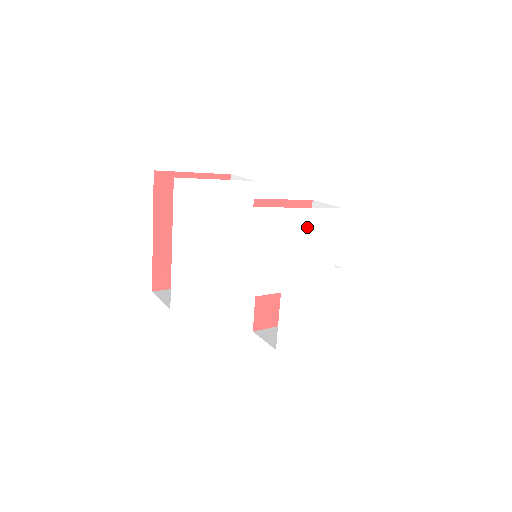
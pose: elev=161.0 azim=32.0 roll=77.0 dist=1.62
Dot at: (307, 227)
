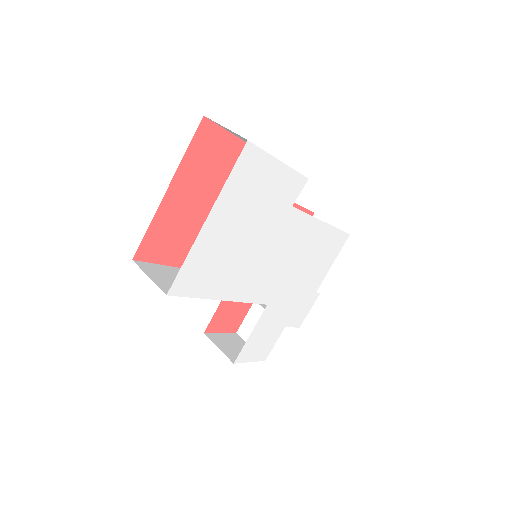
Dot at: (319, 244)
